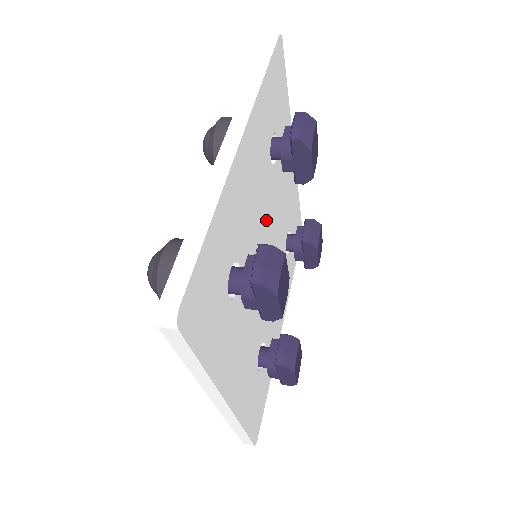
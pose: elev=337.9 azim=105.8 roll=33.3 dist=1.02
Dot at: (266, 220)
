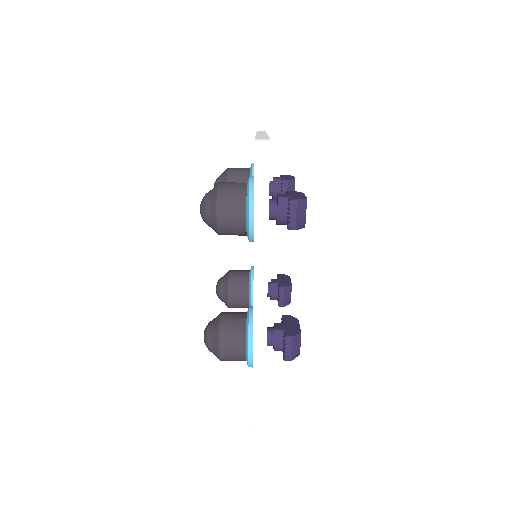
Dot at: occluded
